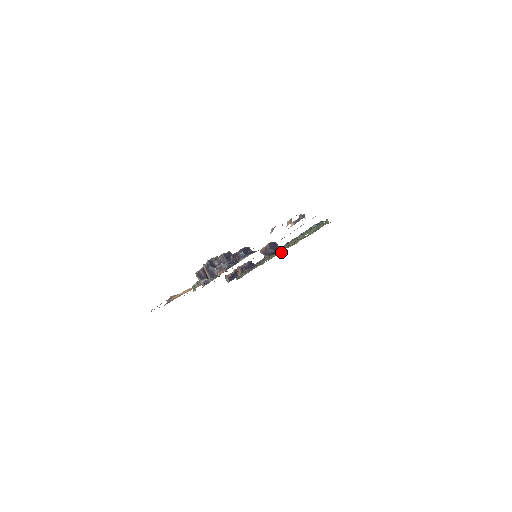
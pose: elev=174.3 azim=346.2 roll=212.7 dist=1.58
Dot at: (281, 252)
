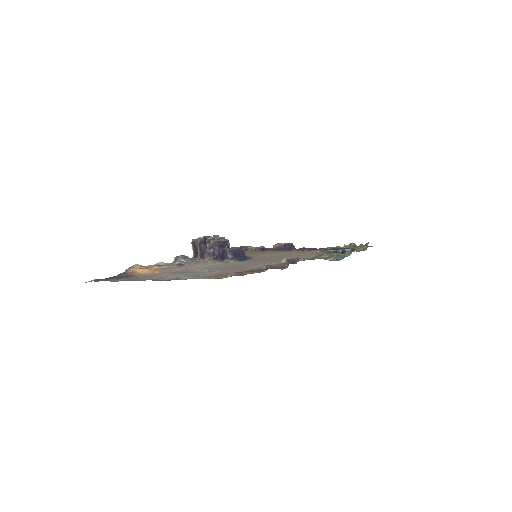
Dot at: occluded
